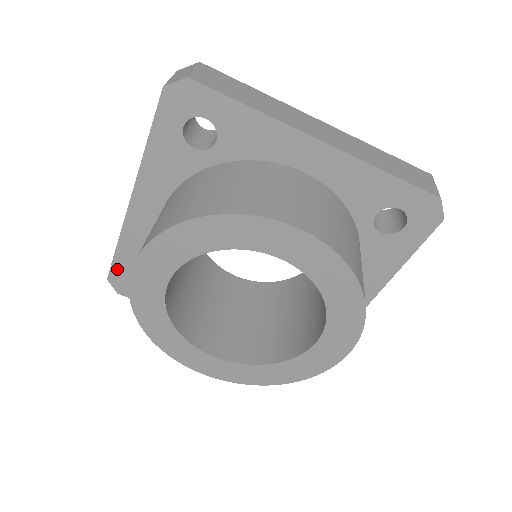
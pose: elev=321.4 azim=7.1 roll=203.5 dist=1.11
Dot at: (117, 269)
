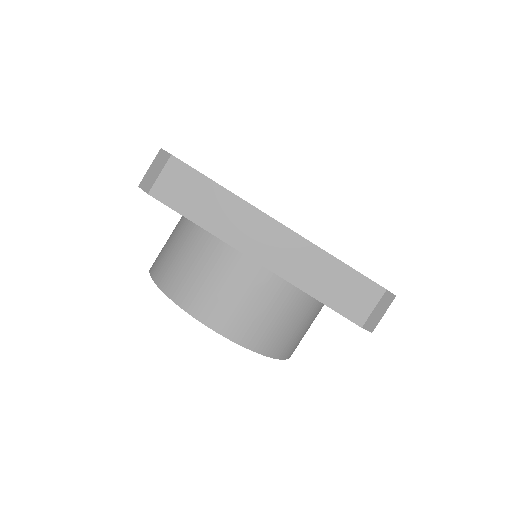
Dot at: occluded
